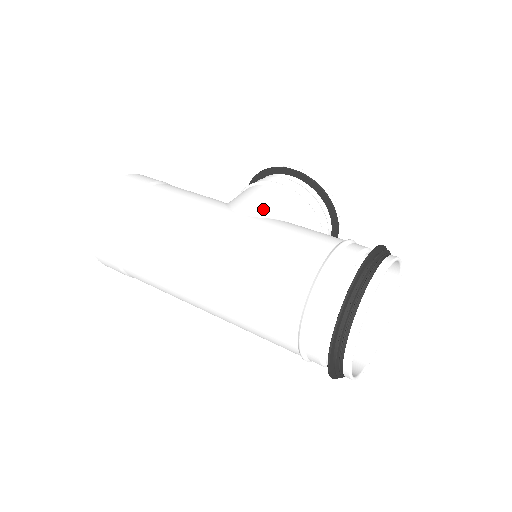
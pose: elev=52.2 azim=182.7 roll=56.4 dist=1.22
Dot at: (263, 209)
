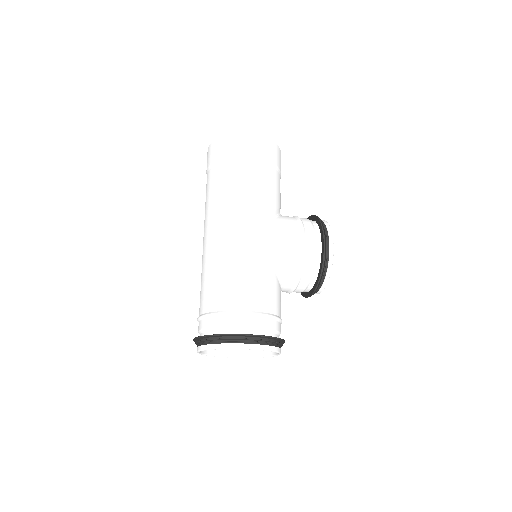
Dot at: (271, 248)
